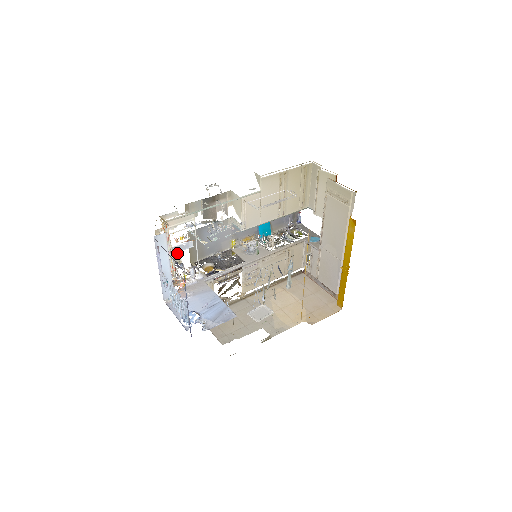
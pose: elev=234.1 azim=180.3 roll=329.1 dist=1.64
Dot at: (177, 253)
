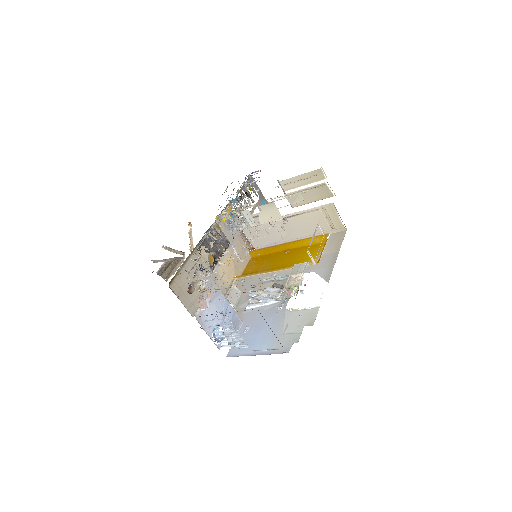
Dot at: occluded
